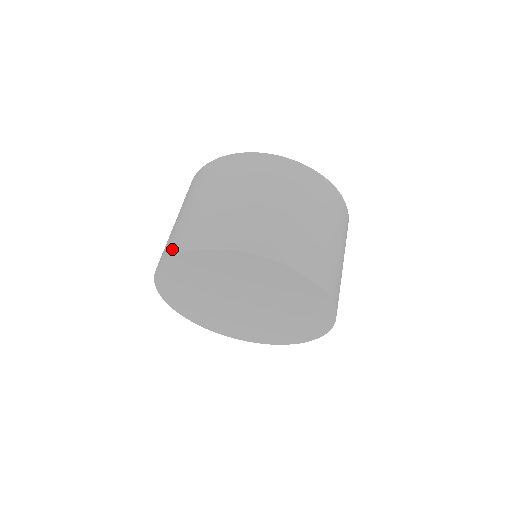
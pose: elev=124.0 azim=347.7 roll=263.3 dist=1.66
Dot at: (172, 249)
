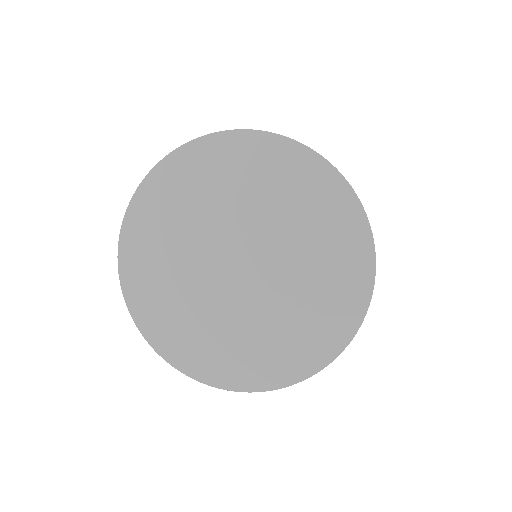
Dot at: occluded
